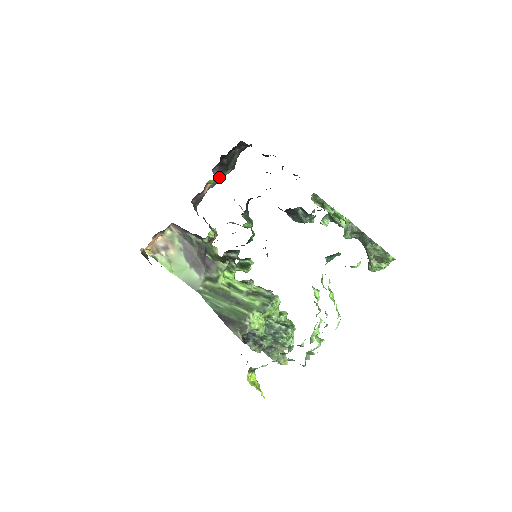
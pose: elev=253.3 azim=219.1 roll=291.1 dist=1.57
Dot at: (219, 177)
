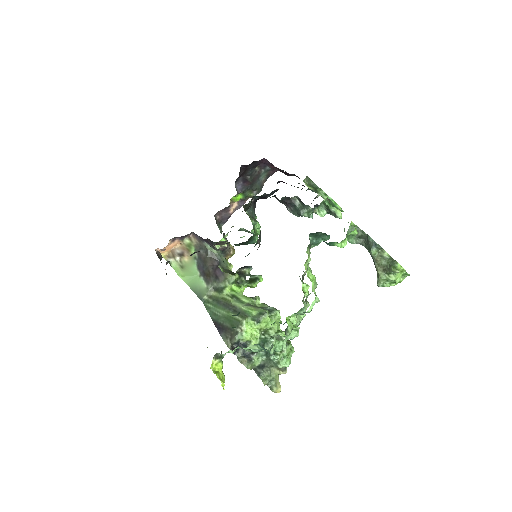
Dot at: (244, 197)
